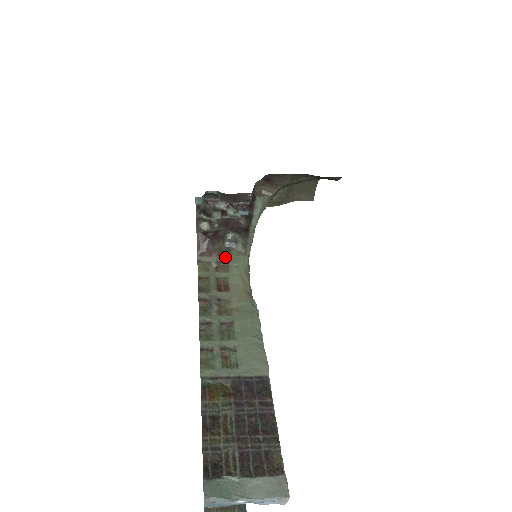
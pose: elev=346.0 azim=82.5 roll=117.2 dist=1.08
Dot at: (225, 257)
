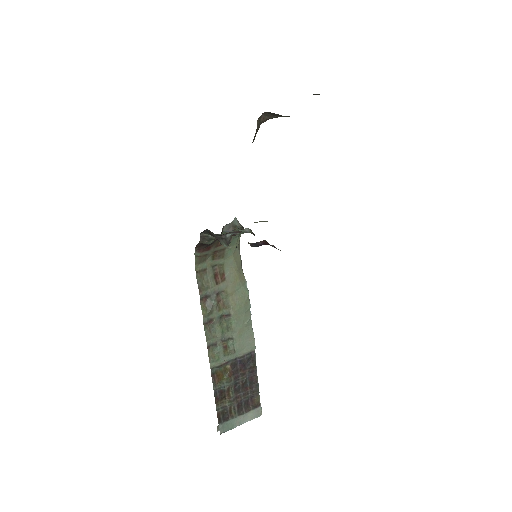
Dot at: (222, 245)
